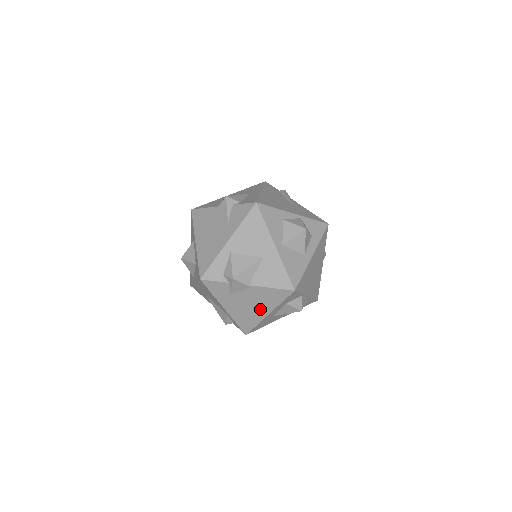
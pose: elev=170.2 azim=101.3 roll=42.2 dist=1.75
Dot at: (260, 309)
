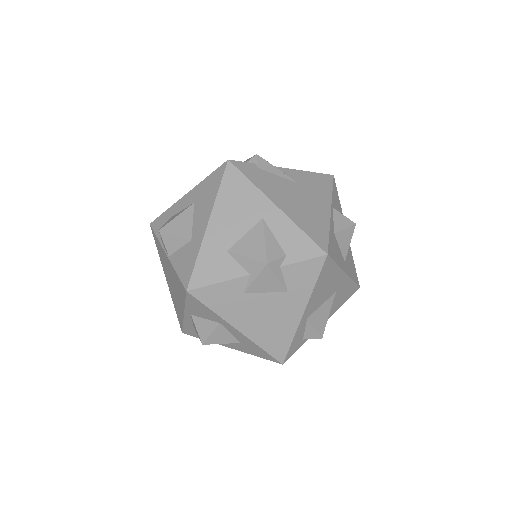
Dot at: occluded
